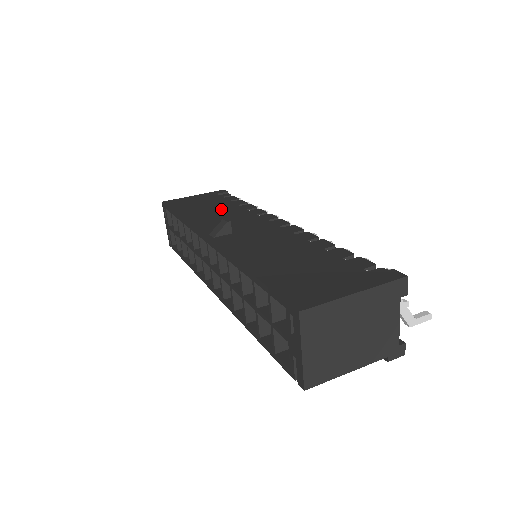
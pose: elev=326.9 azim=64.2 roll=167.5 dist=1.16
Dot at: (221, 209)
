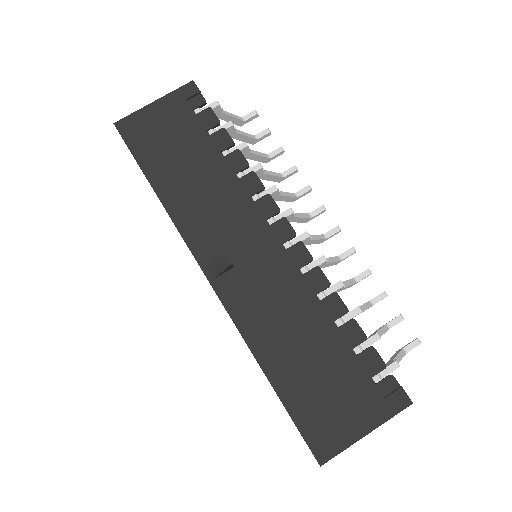
Dot at: (205, 174)
